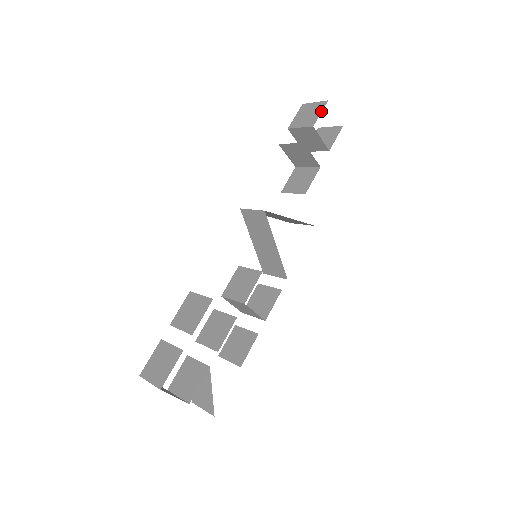
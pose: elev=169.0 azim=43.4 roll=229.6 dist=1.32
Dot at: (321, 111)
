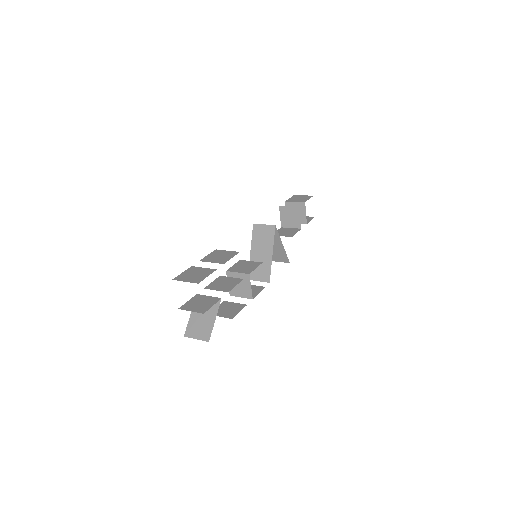
Dot at: occluded
